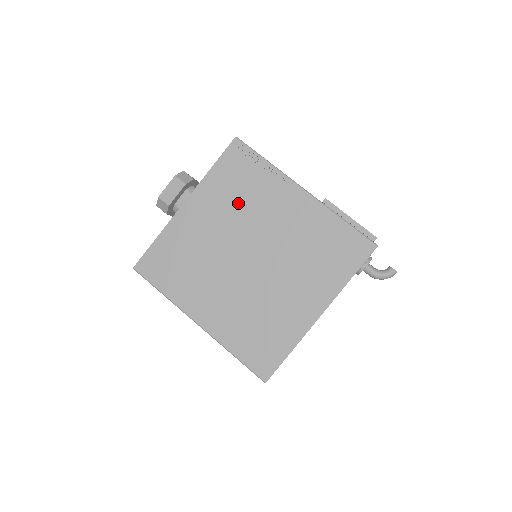
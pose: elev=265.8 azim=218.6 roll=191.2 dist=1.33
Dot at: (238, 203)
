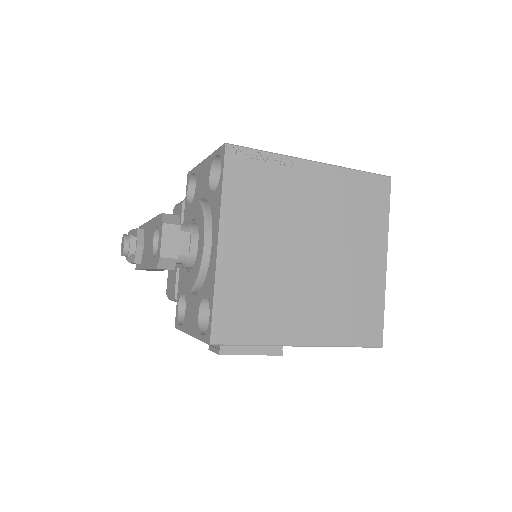
Dot at: (269, 209)
